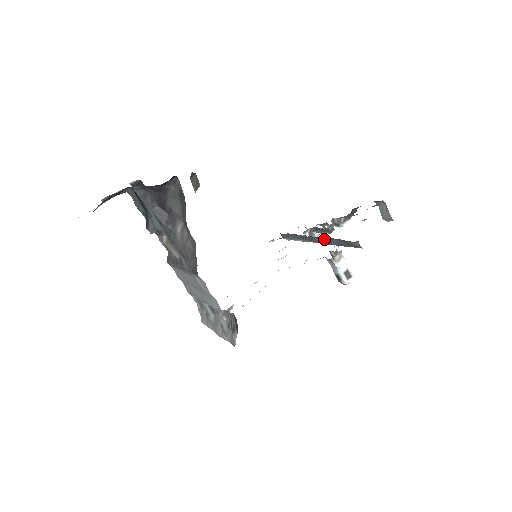
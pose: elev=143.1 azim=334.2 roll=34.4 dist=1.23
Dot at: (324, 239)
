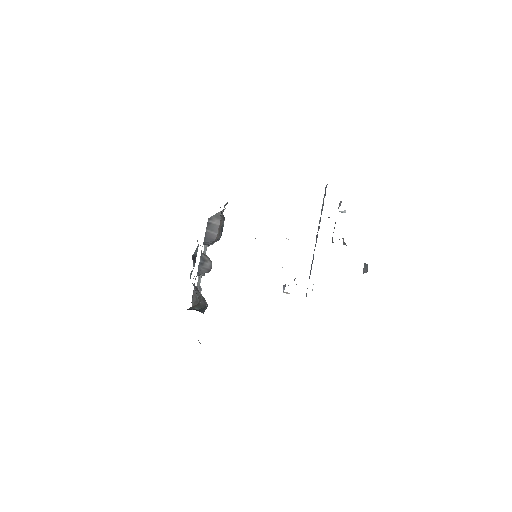
Dot at: occluded
